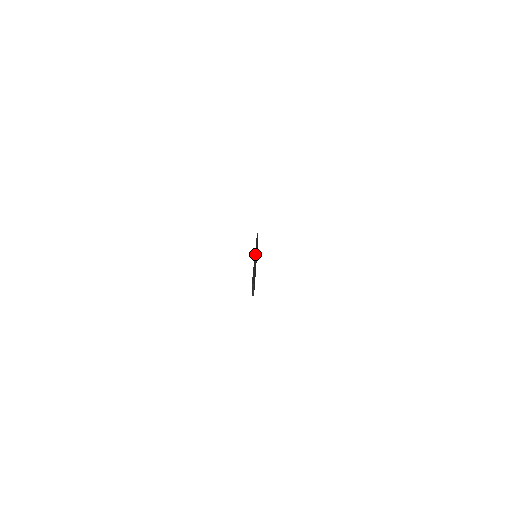
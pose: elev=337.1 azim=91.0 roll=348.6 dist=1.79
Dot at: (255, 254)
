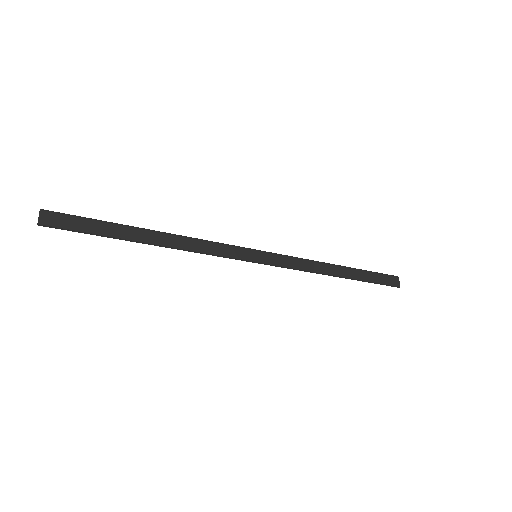
Dot at: (233, 245)
